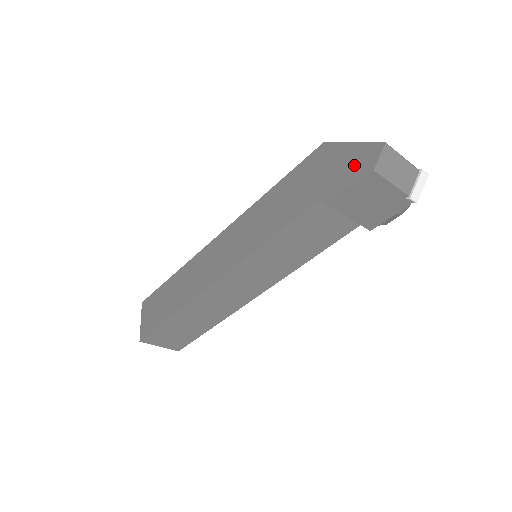
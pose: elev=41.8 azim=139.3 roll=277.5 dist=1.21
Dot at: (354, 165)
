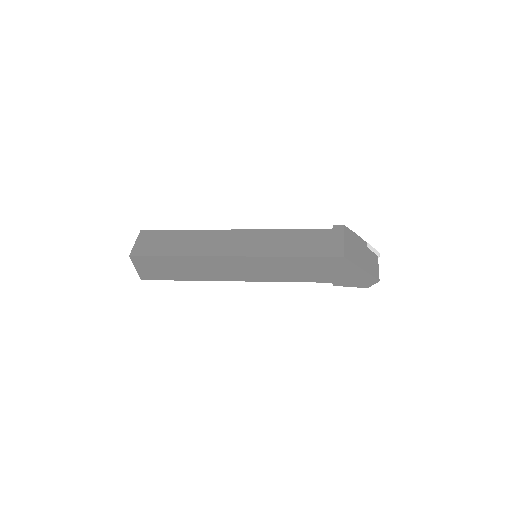
Dot at: (358, 280)
